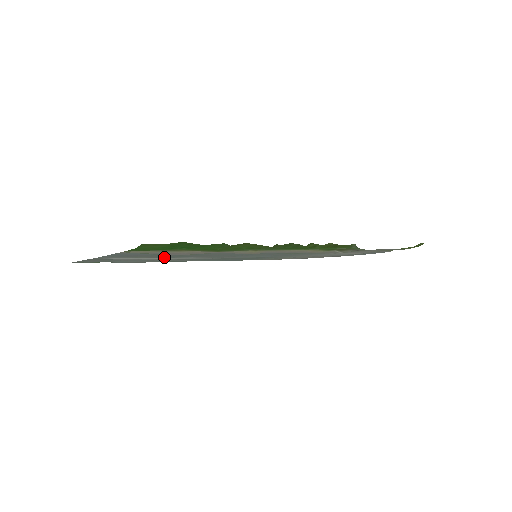
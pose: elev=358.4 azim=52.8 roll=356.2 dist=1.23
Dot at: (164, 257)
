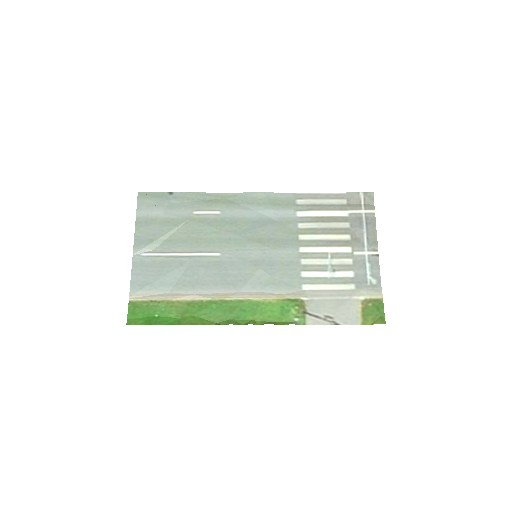
Dot at: (177, 257)
